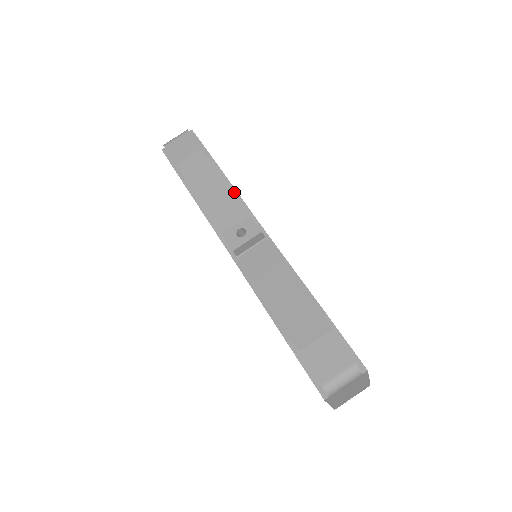
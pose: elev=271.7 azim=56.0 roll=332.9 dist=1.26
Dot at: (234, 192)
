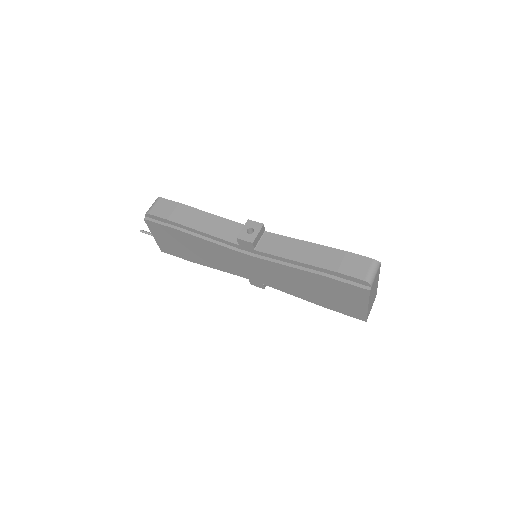
Dot at: occluded
